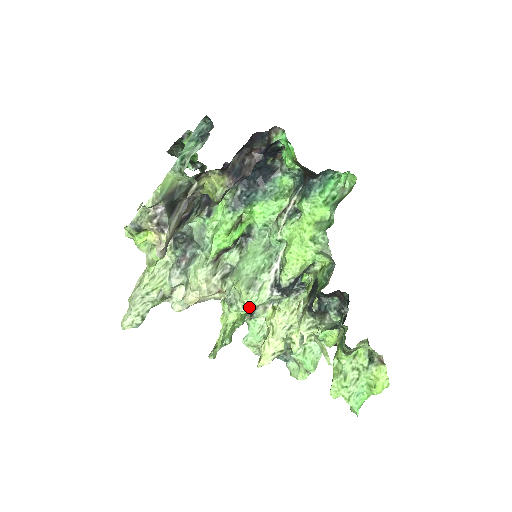
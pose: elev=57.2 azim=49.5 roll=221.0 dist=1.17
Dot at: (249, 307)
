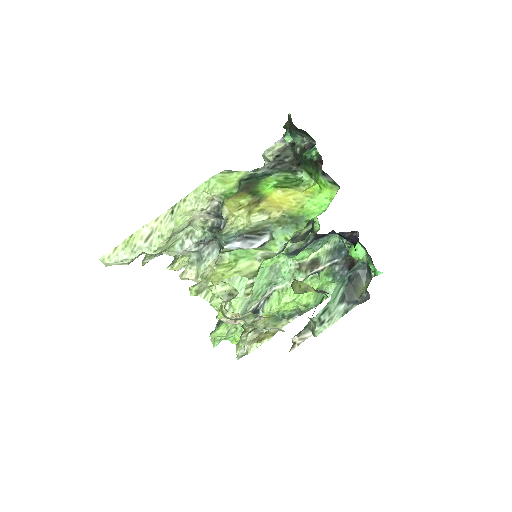
Dot at: occluded
